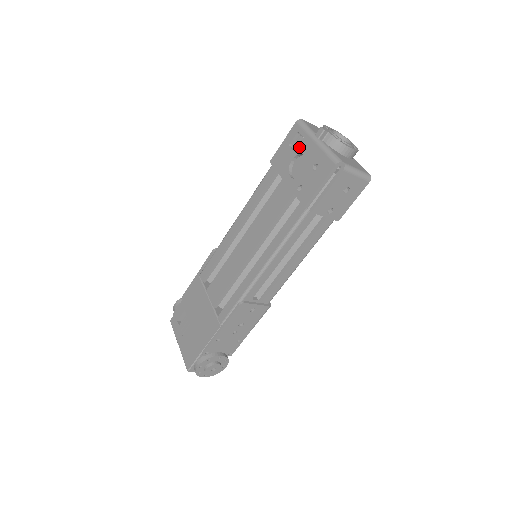
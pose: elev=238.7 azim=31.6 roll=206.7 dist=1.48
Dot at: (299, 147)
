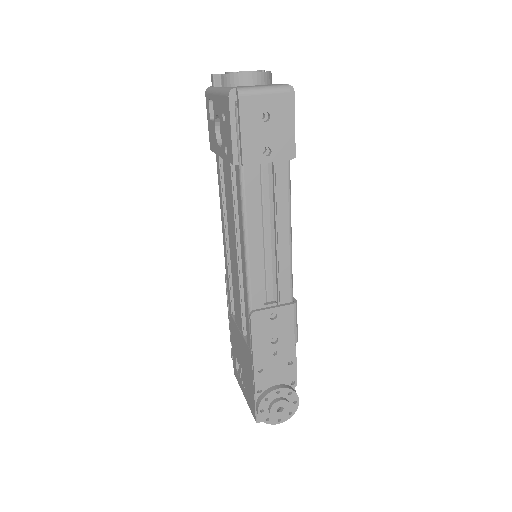
Dot at: occluded
